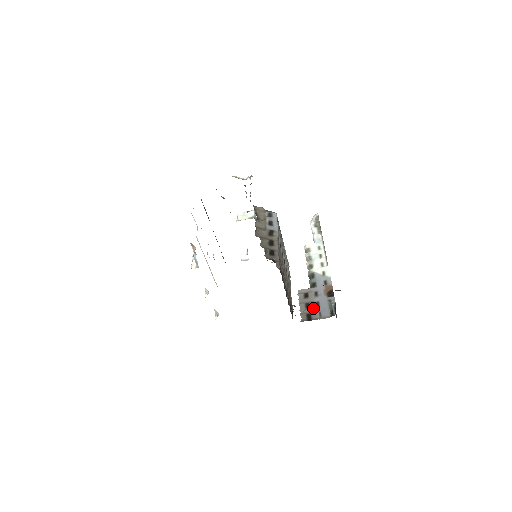
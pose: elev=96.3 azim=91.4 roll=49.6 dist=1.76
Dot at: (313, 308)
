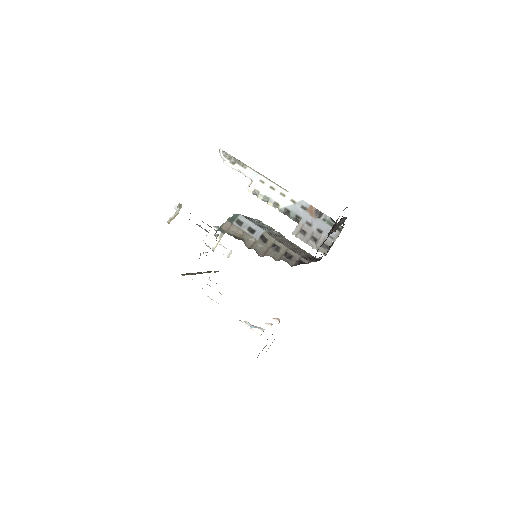
Dot at: (320, 237)
